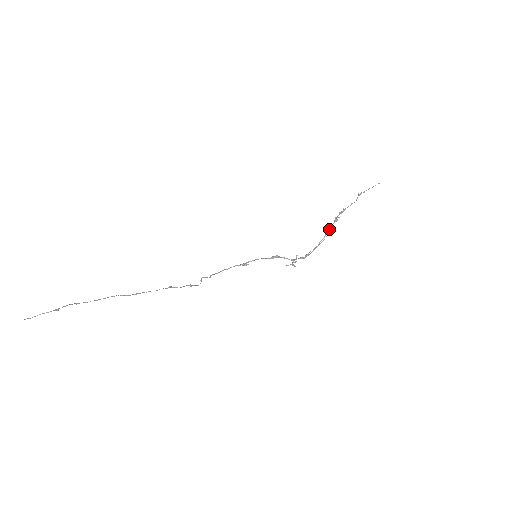
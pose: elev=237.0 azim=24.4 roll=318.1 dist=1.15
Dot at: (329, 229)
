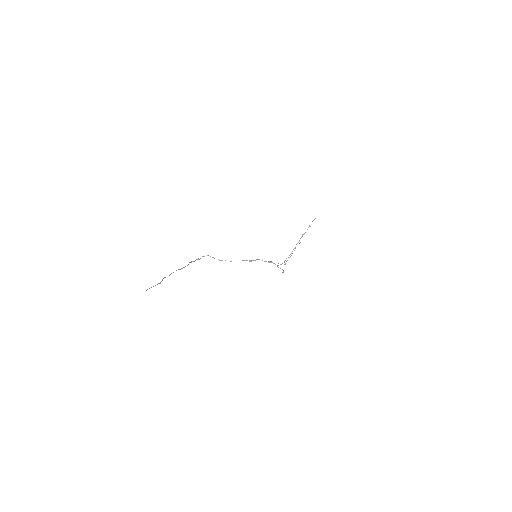
Dot at: (295, 248)
